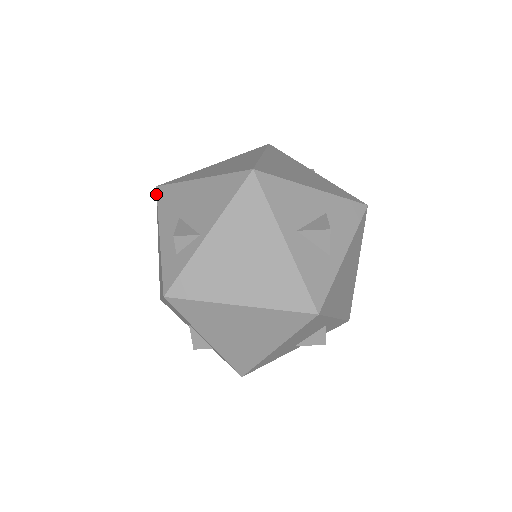
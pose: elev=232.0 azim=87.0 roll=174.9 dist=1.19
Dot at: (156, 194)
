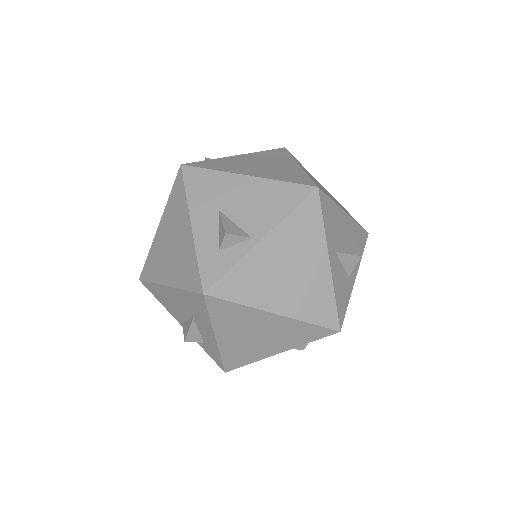
Dot at: (178, 172)
